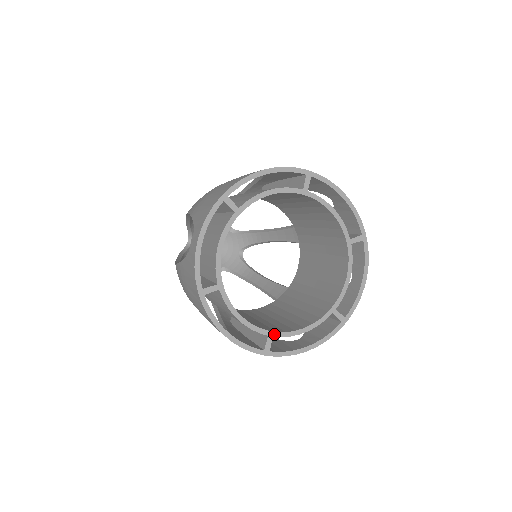
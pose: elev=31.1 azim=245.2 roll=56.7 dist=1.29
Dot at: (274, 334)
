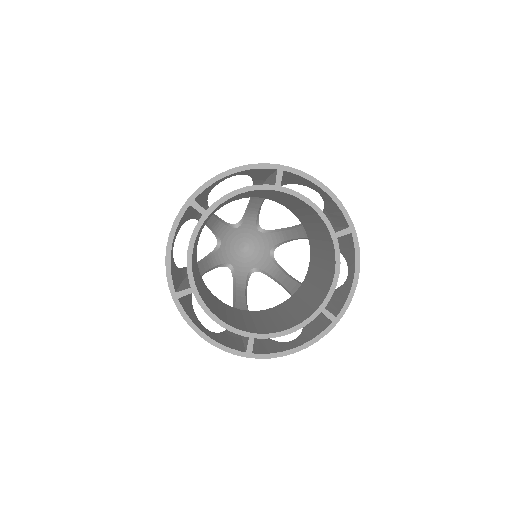
Dot at: (255, 336)
